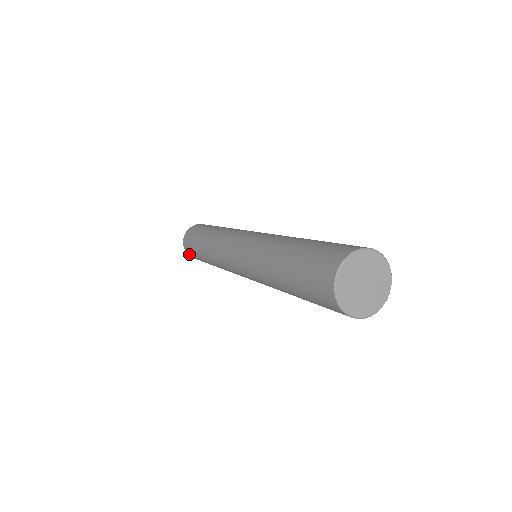
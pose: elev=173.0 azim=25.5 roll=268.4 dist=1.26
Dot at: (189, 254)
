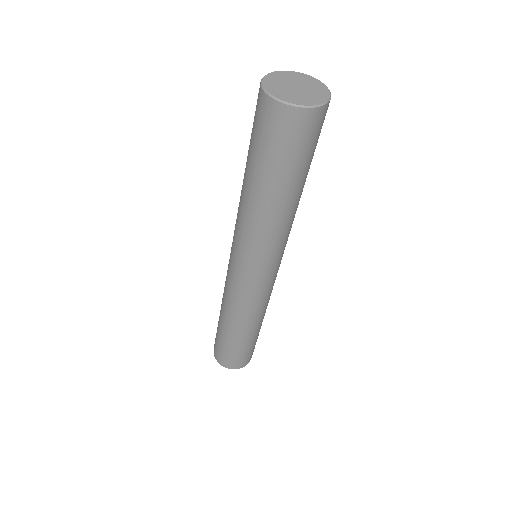
Dot at: (214, 347)
